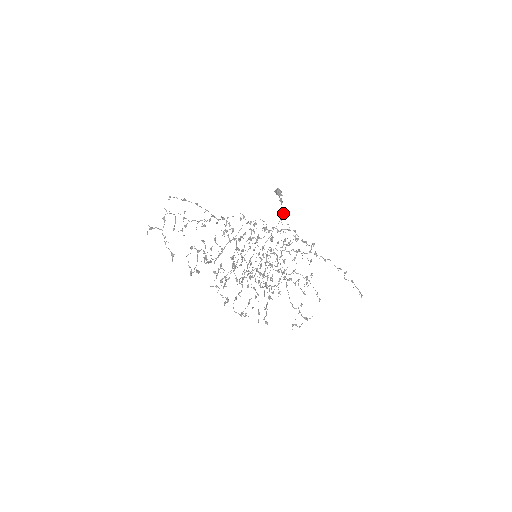
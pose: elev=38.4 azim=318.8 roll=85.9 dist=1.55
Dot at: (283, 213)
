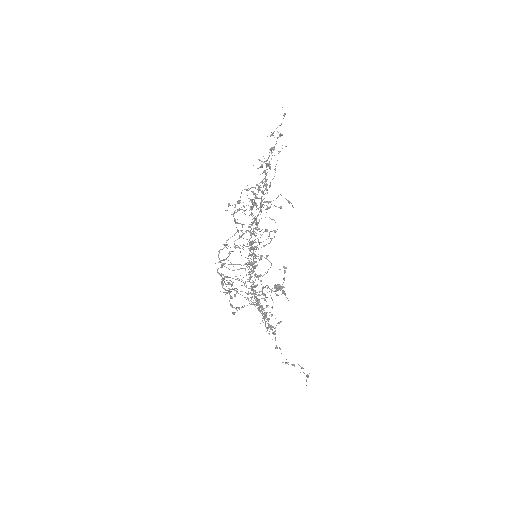
Dot at: occluded
